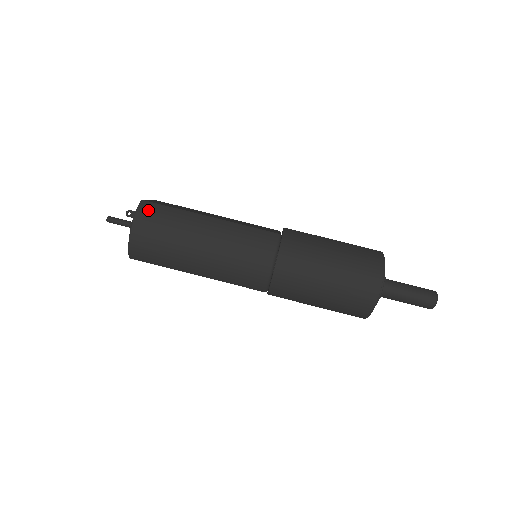
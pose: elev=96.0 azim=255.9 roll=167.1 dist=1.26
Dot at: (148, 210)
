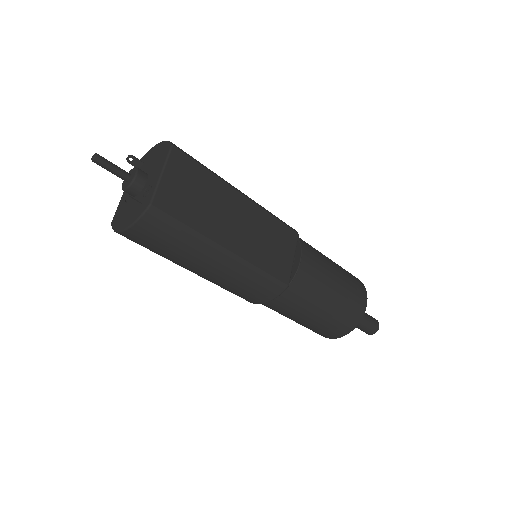
Dot at: (155, 223)
